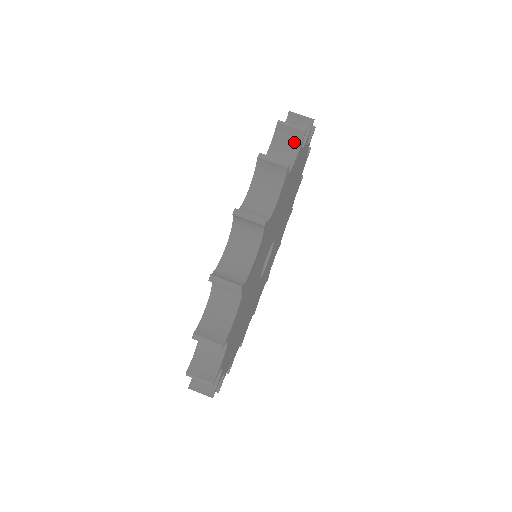
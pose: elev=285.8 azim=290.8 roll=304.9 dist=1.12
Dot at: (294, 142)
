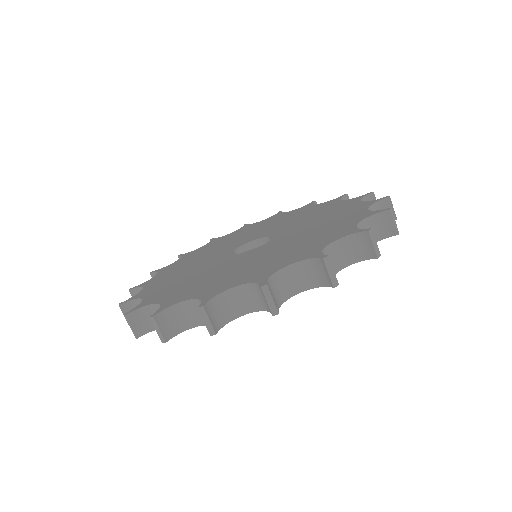
Dot at: occluded
